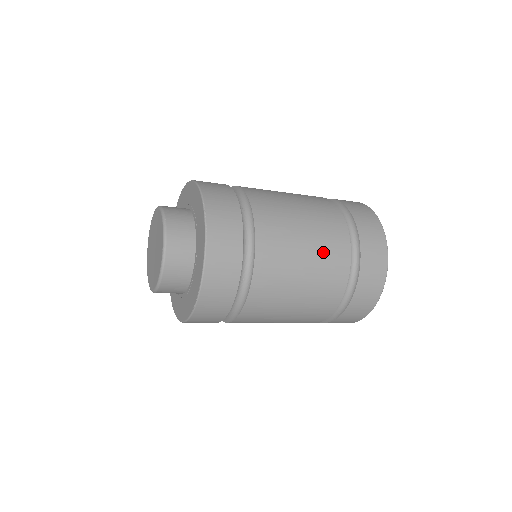
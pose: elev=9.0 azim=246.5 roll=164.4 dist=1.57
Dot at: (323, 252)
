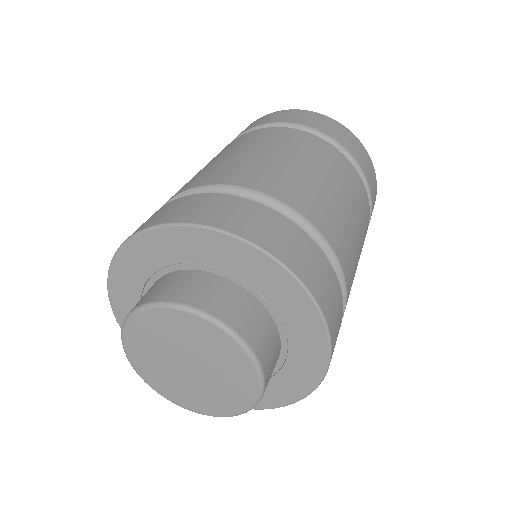
Dot at: occluded
